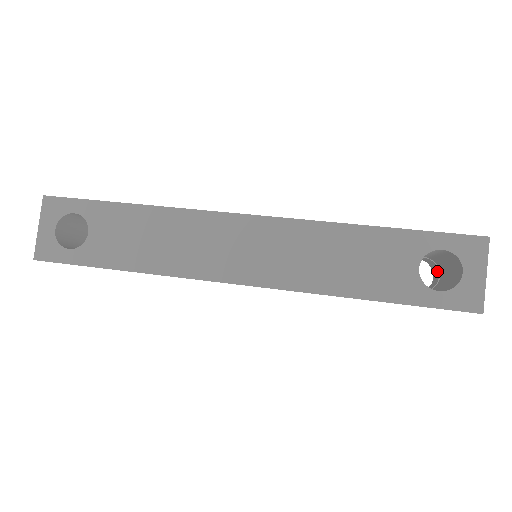
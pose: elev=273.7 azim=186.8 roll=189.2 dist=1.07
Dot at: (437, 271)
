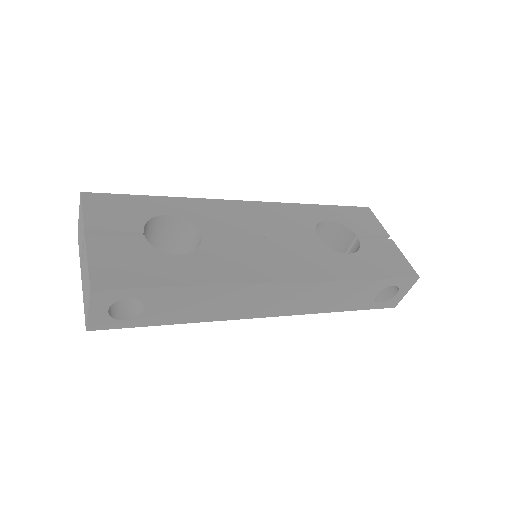
Dot at: occluded
